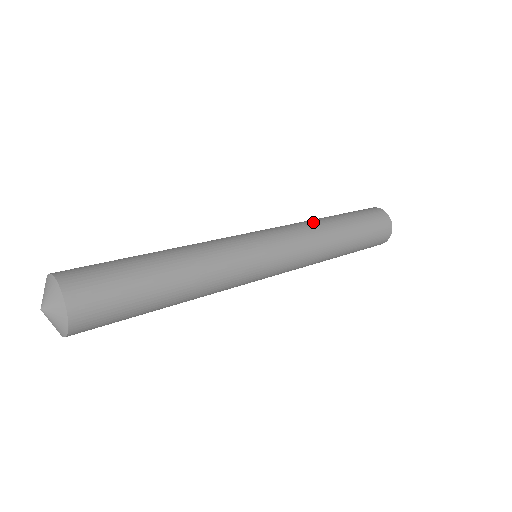
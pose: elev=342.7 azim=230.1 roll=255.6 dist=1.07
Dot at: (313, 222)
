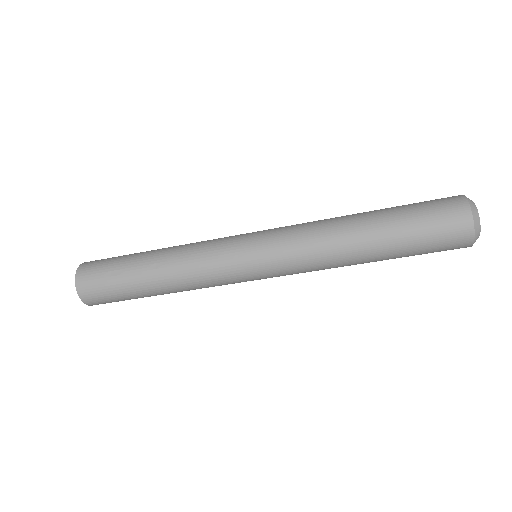
Dot at: occluded
